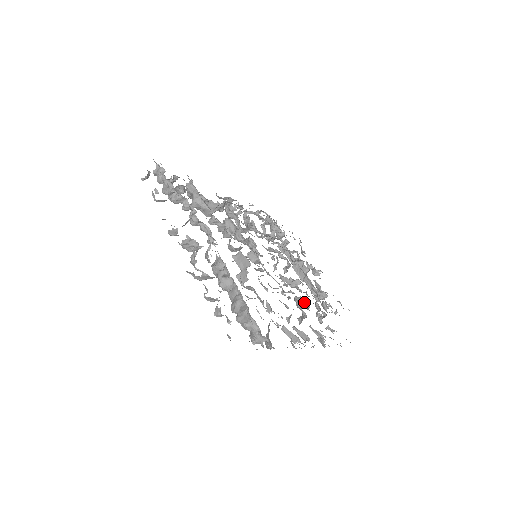
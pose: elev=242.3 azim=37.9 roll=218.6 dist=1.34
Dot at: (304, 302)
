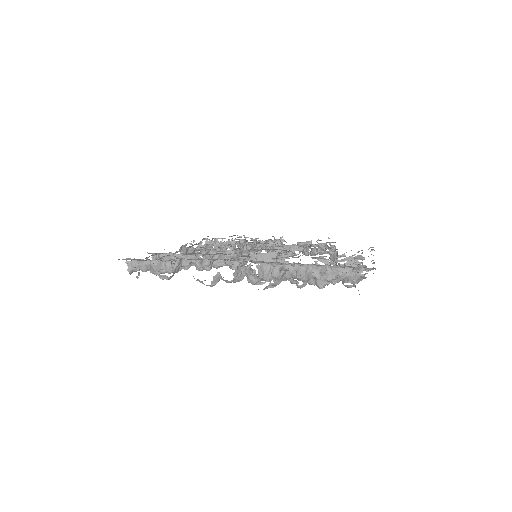
Dot at: (319, 249)
